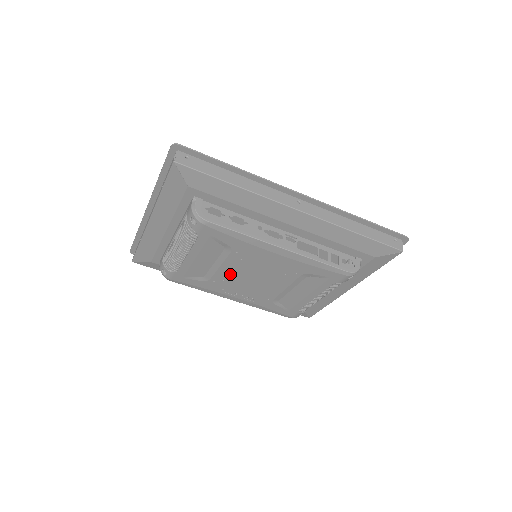
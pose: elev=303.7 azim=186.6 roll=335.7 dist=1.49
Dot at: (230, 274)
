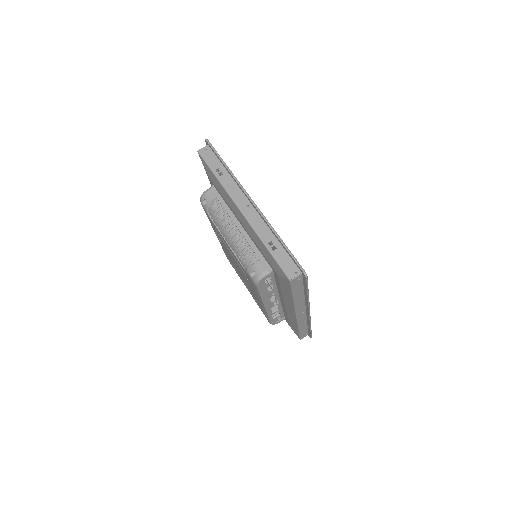
Dot at: occluded
